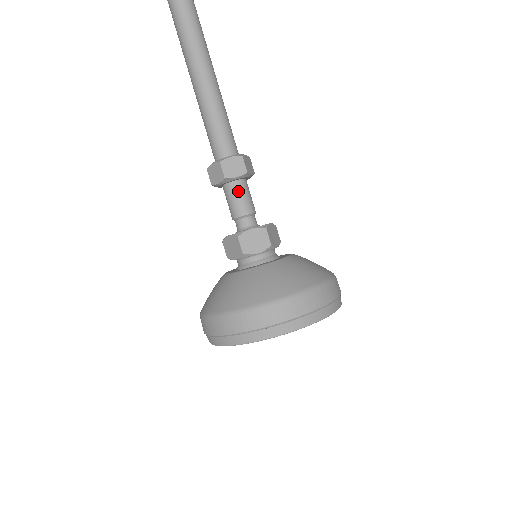
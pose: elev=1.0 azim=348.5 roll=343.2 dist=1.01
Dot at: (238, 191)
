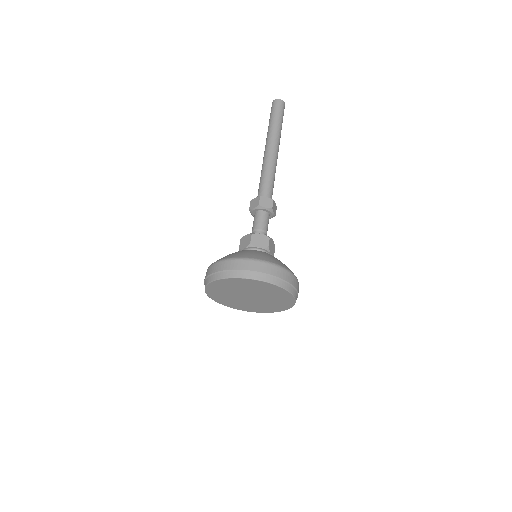
Dot at: (256, 217)
